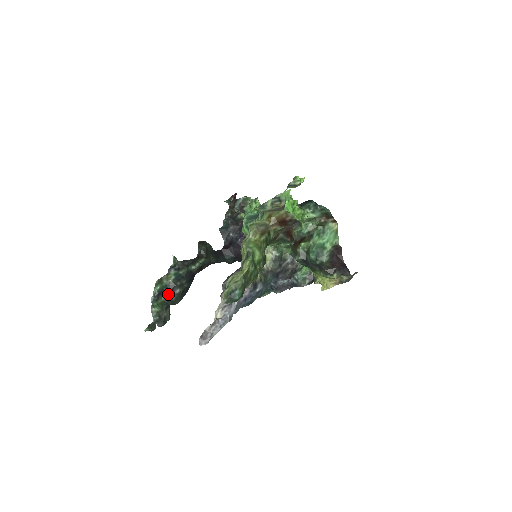
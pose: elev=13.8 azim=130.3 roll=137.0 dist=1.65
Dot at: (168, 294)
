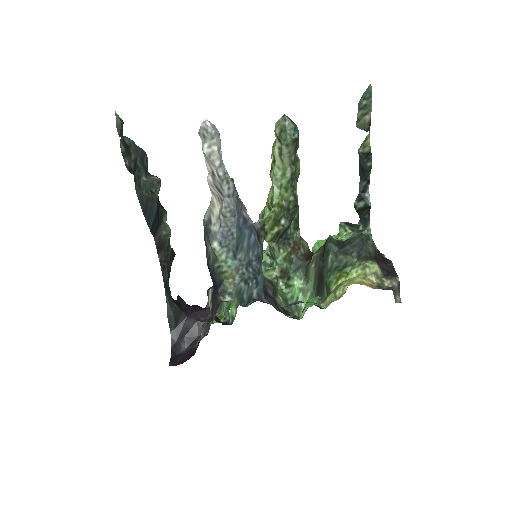
Dot at: (145, 171)
